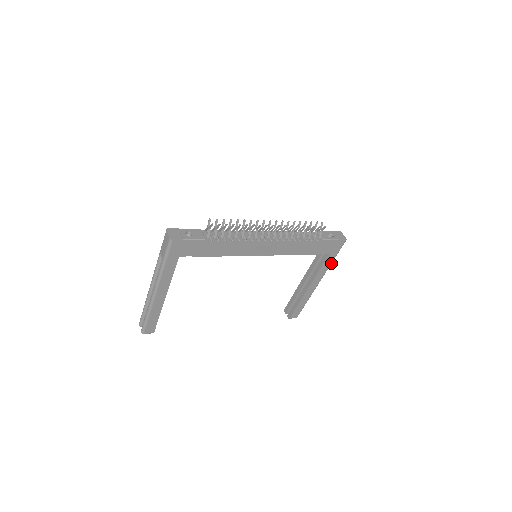
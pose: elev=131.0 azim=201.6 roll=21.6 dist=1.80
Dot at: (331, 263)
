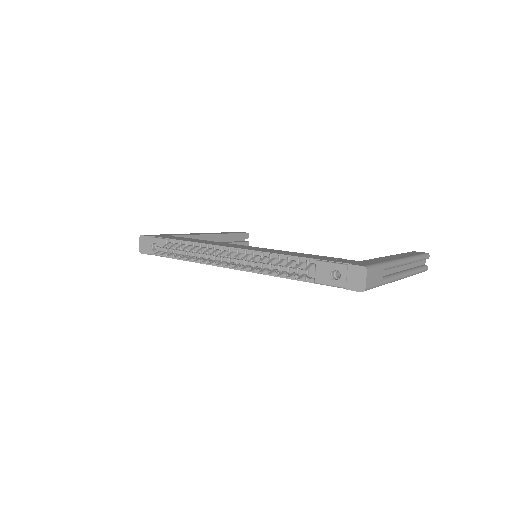
Dot at: (384, 284)
